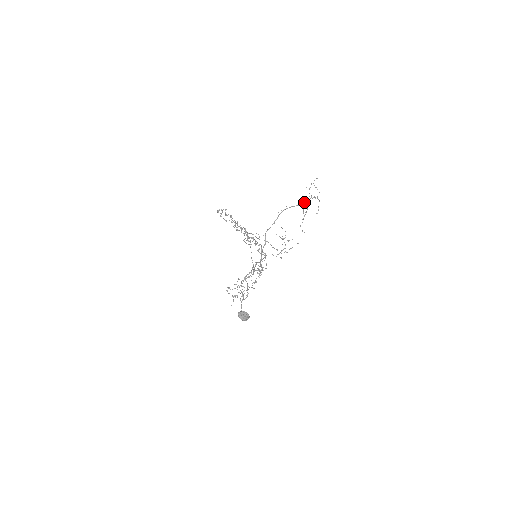
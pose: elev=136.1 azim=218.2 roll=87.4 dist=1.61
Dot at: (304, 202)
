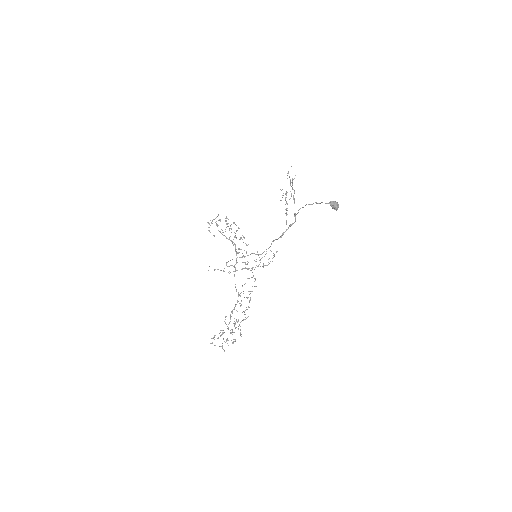
Dot at: (292, 181)
